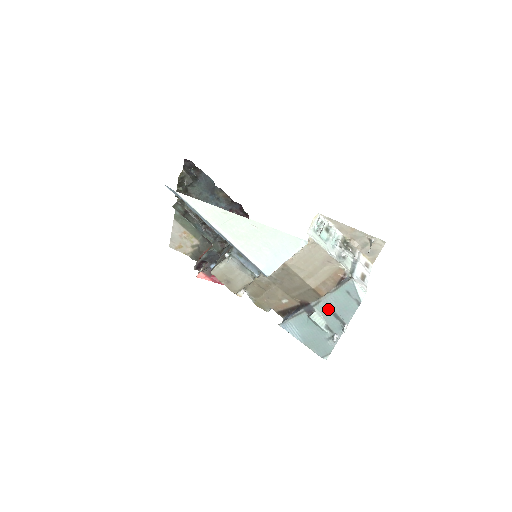
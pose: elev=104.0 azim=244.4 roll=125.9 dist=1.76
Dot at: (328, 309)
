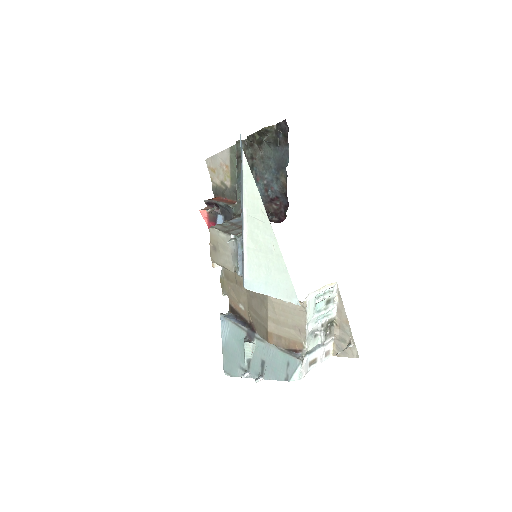
Dot at: (263, 353)
